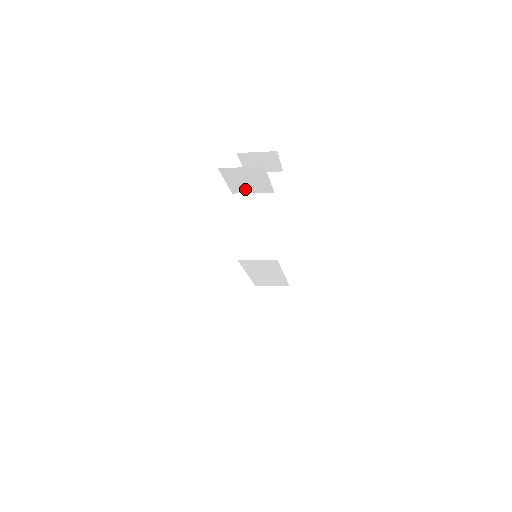
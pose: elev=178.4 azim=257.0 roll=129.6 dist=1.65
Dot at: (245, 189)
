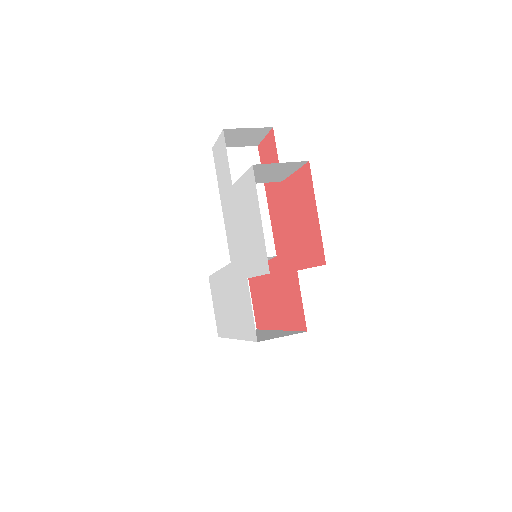
Dot at: occluded
